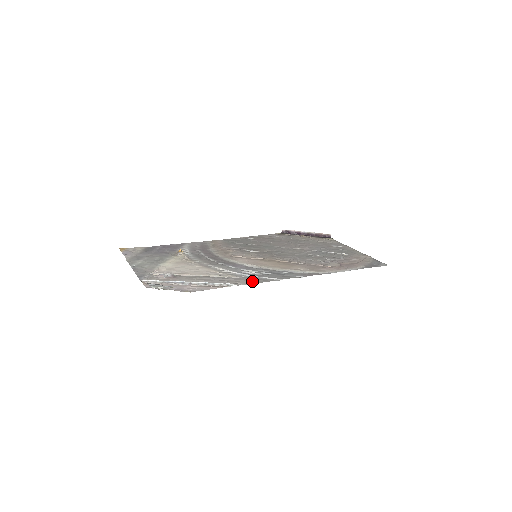
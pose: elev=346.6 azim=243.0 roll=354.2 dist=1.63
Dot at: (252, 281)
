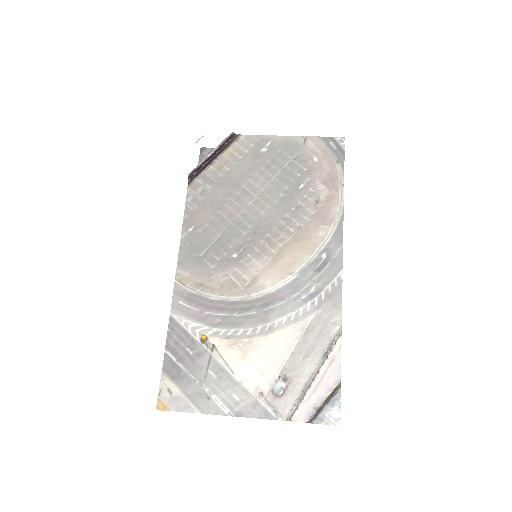
Dot at: (335, 304)
